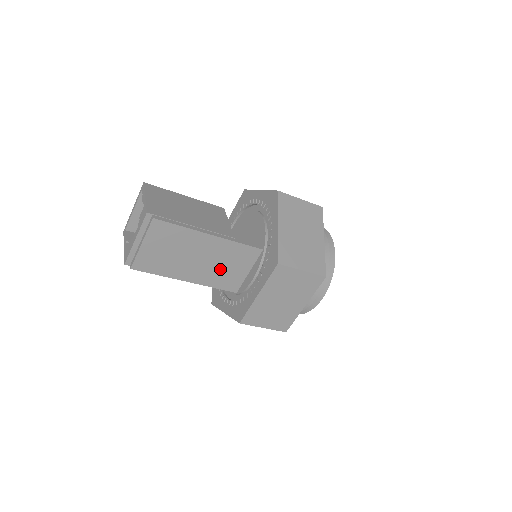
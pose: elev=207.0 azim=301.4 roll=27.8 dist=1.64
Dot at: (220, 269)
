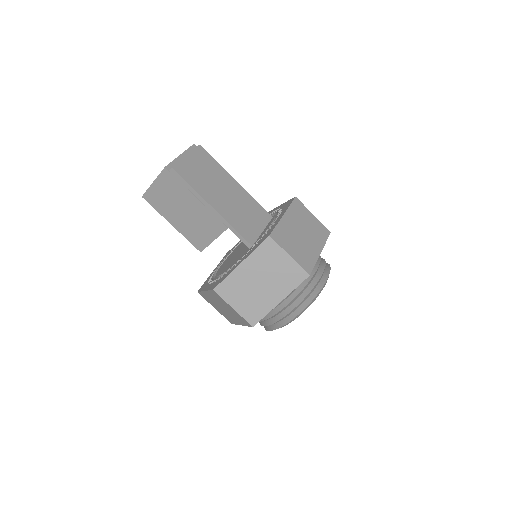
Dot at: (240, 214)
